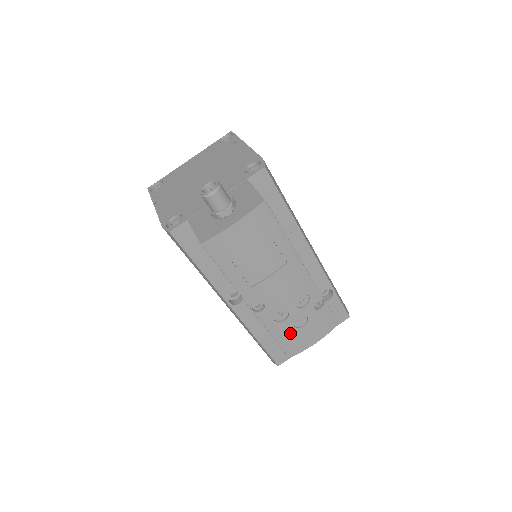
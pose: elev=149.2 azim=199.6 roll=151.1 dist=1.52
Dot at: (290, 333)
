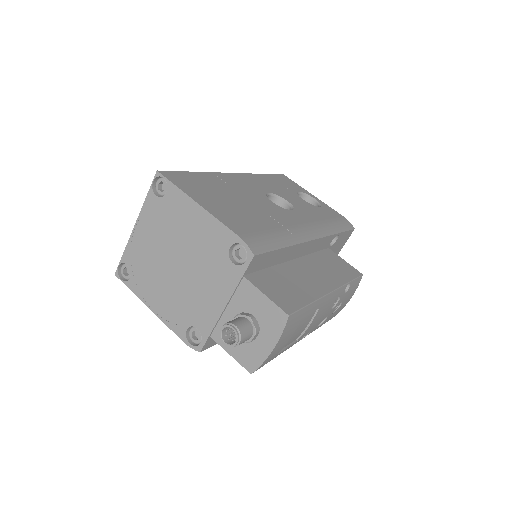
Dot at: (331, 316)
